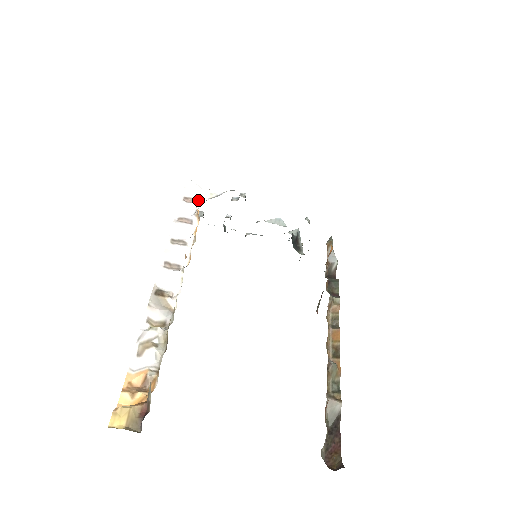
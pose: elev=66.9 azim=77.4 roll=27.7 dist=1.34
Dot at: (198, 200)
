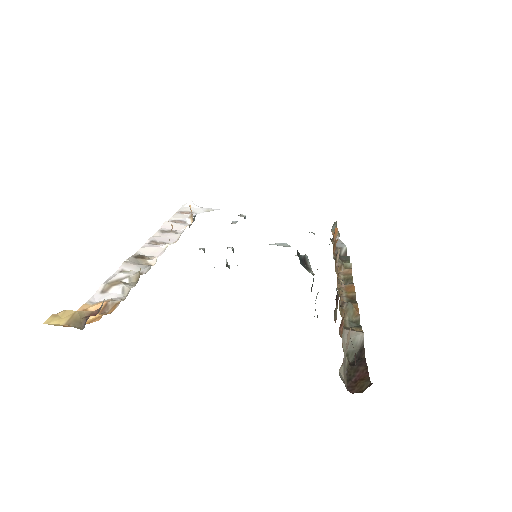
Dot at: (194, 213)
